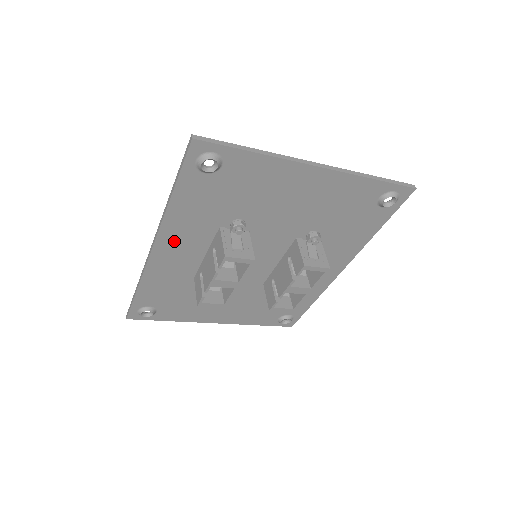
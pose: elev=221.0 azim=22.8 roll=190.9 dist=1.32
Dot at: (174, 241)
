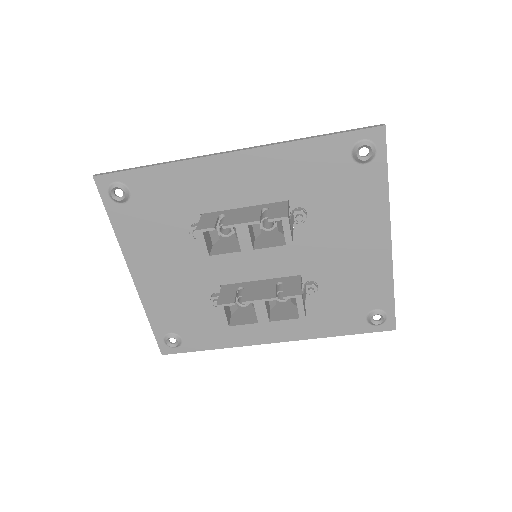
Dot at: (251, 168)
